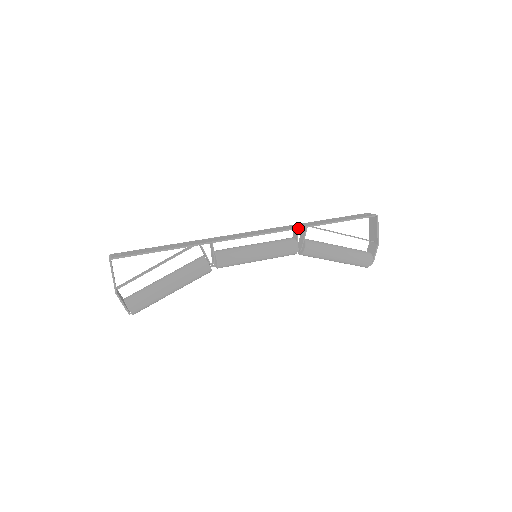
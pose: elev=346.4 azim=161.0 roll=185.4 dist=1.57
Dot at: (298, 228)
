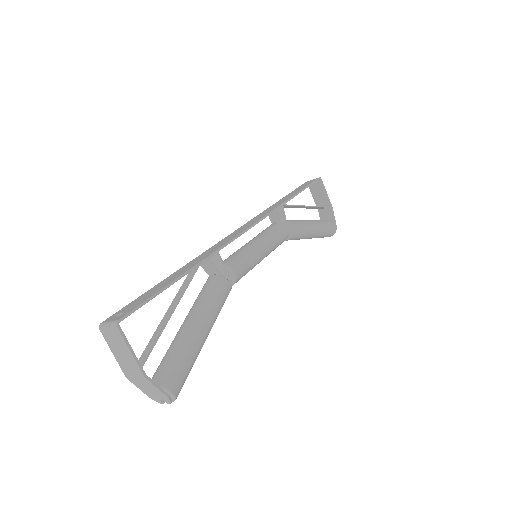
Dot at: (278, 207)
